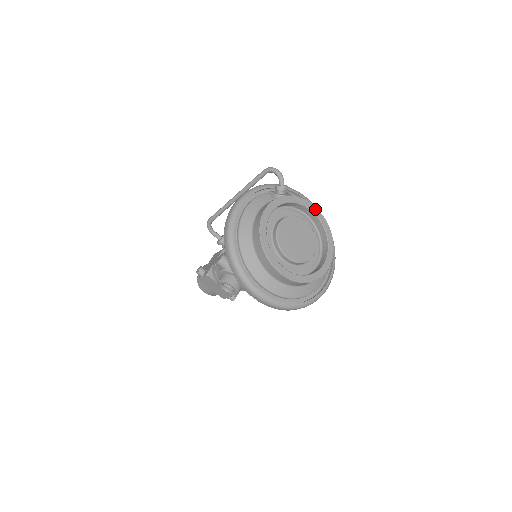
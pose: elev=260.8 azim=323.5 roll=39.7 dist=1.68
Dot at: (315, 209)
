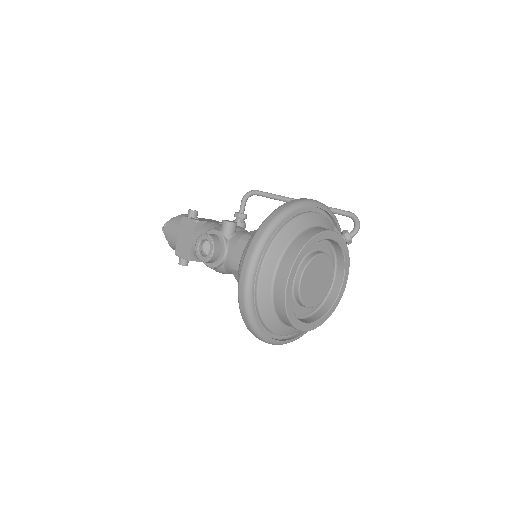
Dot at: (346, 282)
